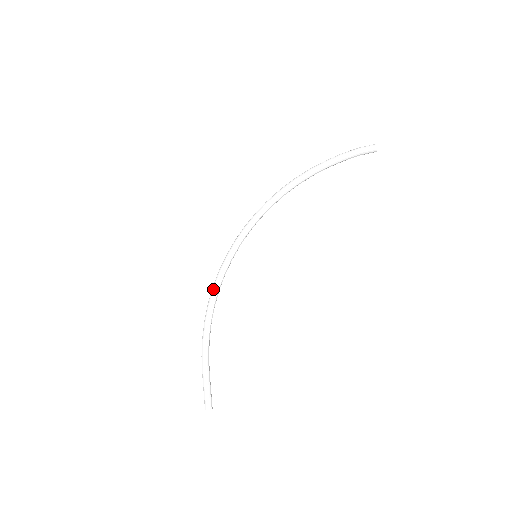
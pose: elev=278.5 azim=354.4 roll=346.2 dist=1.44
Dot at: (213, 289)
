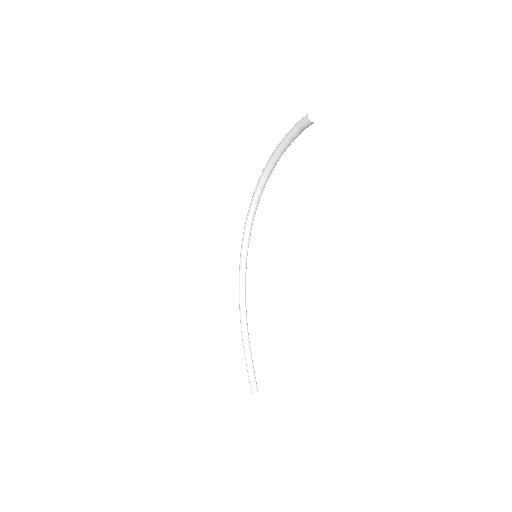
Dot at: occluded
